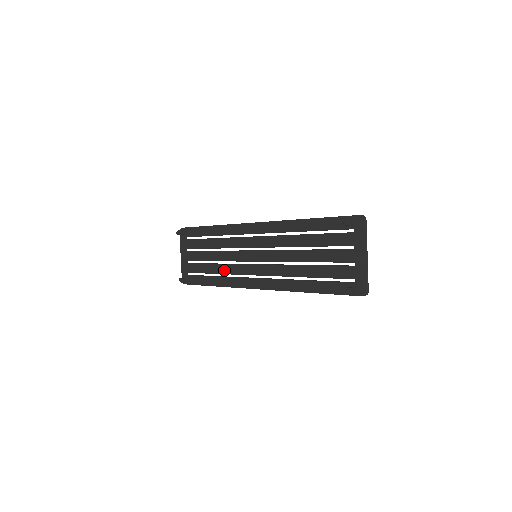
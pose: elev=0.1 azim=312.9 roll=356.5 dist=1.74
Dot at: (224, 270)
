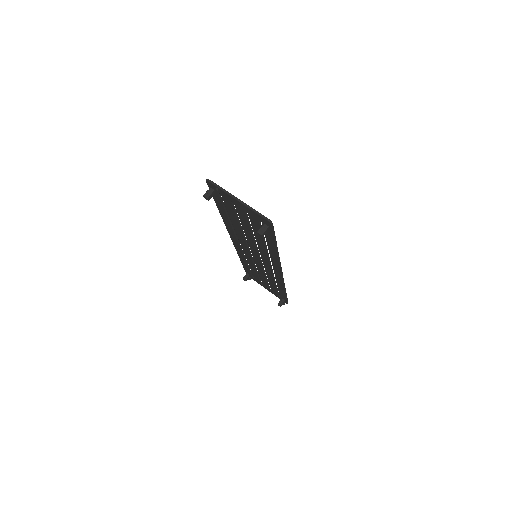
Dot at: (271, 279)
